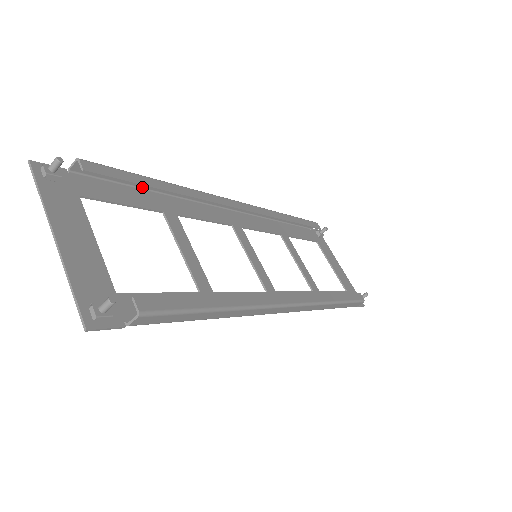
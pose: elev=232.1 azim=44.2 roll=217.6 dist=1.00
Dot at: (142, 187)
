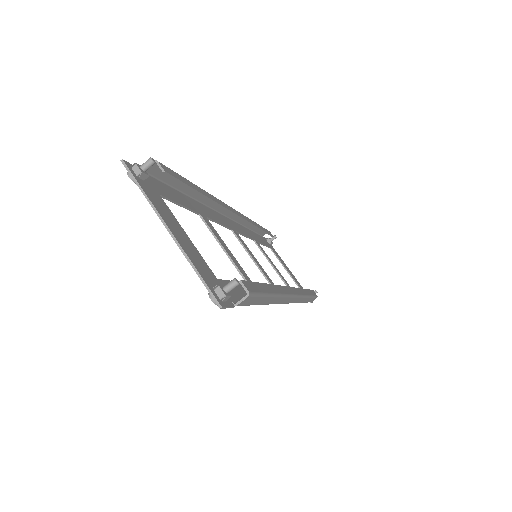
Dot at: (181, 191)
